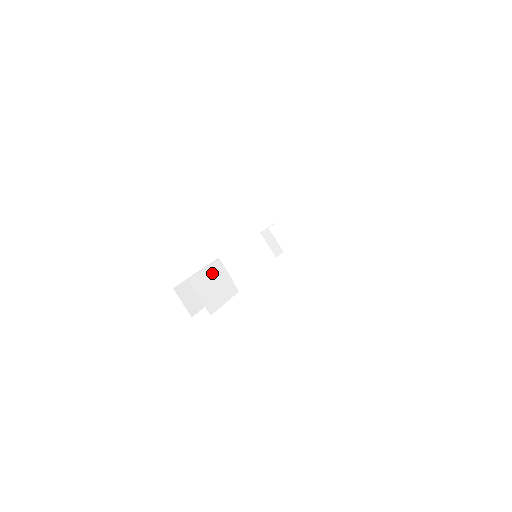
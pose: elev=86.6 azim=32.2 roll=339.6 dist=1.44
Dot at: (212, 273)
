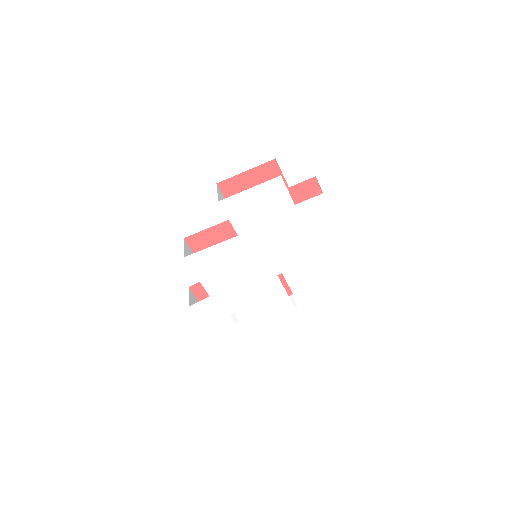
Dot at: occluded
